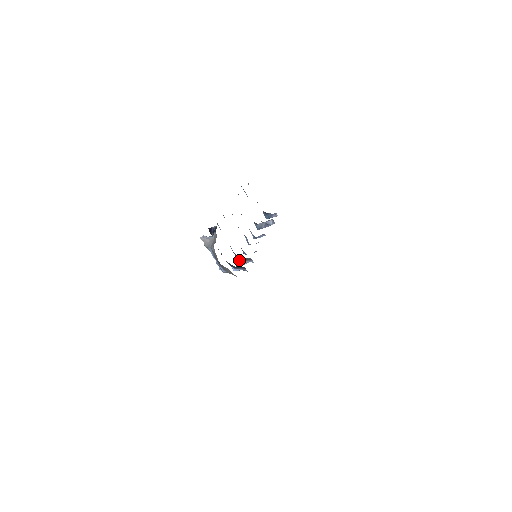
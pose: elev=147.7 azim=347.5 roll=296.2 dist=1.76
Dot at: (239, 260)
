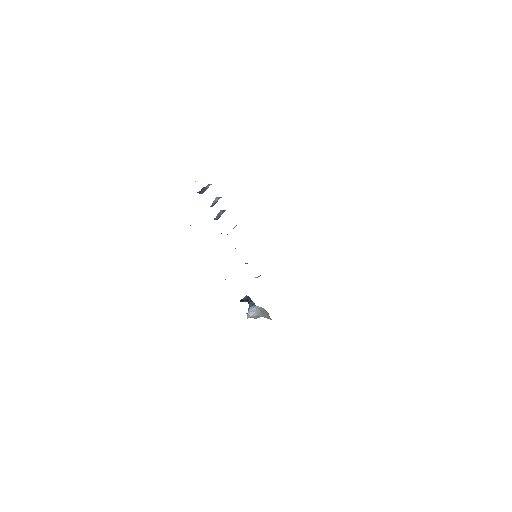
Dot at: occluded
